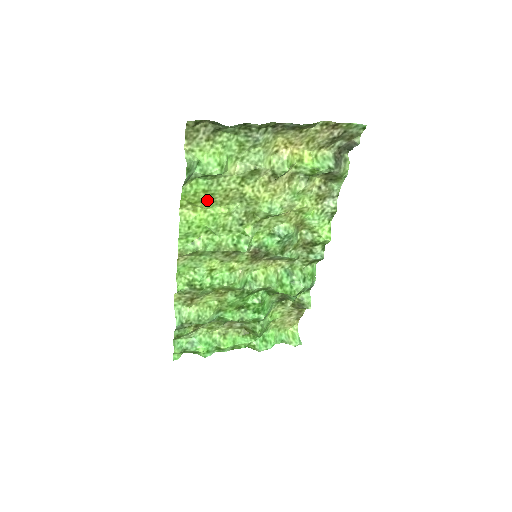
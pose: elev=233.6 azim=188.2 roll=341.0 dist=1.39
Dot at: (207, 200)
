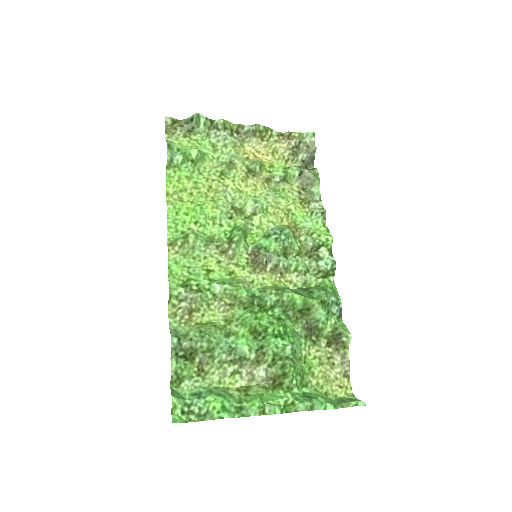
Dot at: (192, 190)
